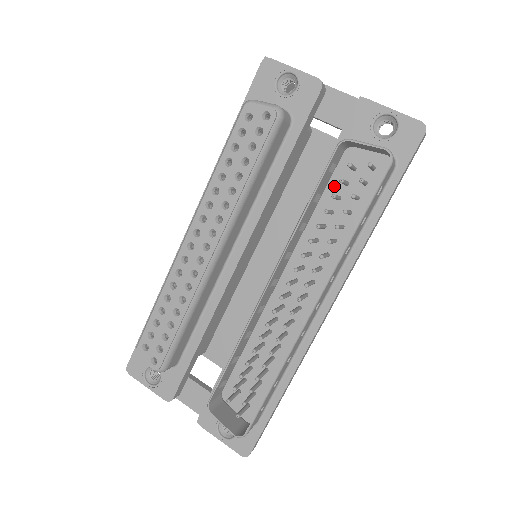
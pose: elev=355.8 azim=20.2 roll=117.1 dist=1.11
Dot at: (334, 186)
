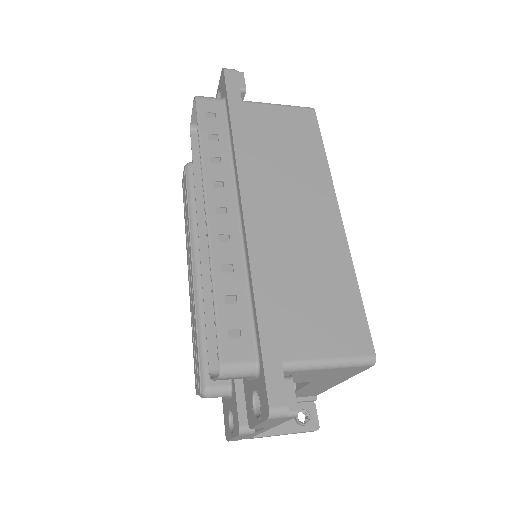
Dot at: occluded
